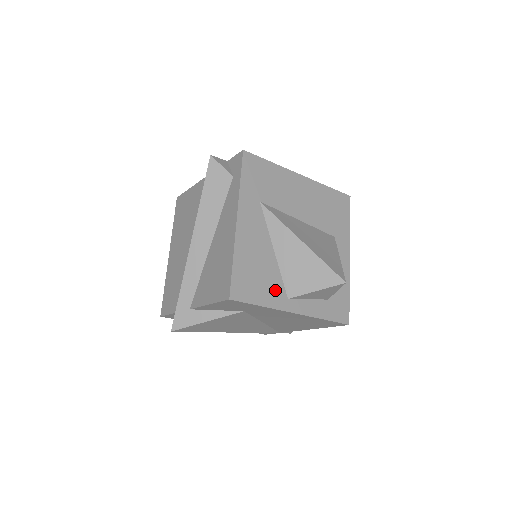
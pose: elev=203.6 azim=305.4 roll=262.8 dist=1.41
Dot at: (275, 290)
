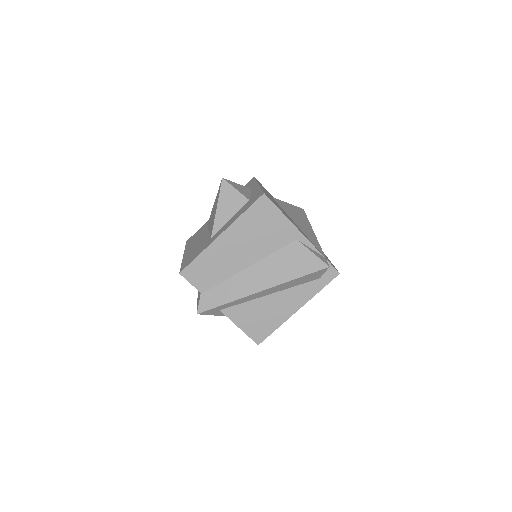
Dot at: occluded
